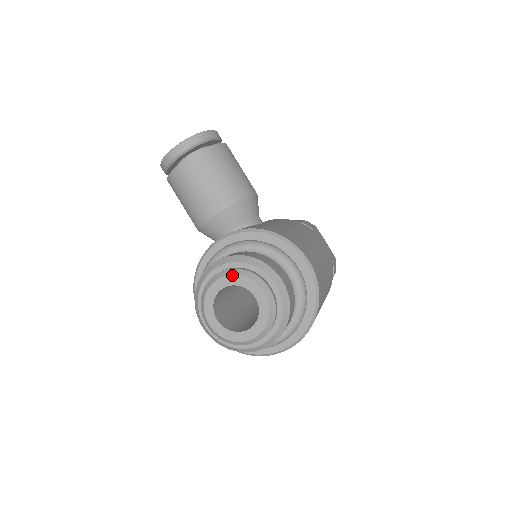
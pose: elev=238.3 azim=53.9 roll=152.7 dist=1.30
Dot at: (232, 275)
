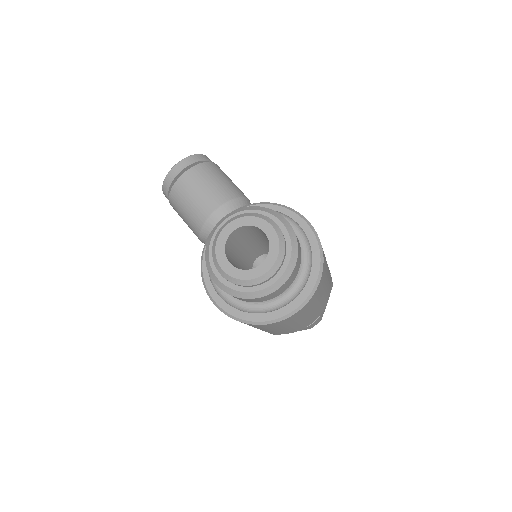
Dot at: (240, 217)
